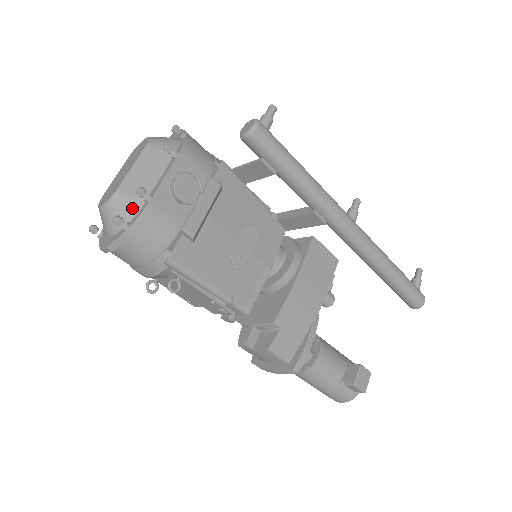
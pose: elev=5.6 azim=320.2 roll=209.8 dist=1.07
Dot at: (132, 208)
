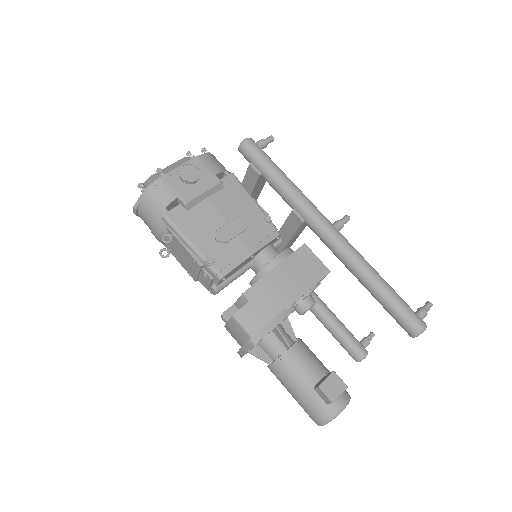
Dot at: occluded
